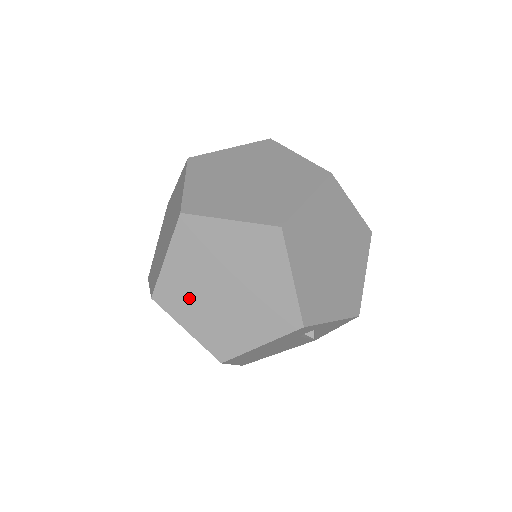
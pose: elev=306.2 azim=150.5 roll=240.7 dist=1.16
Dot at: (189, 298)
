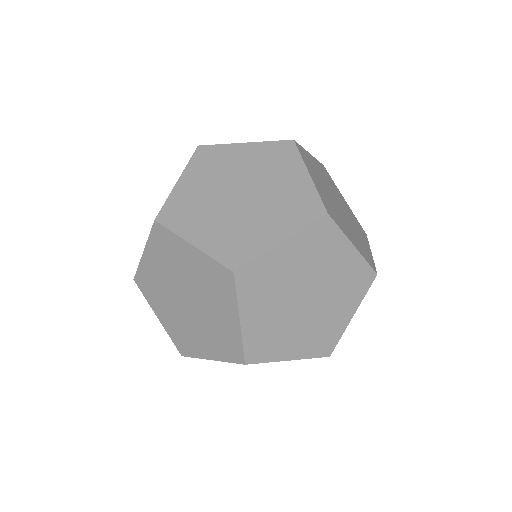
Dot at: (279, 334)
